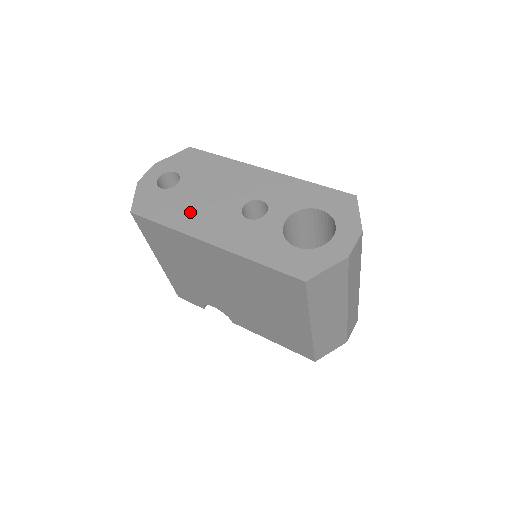
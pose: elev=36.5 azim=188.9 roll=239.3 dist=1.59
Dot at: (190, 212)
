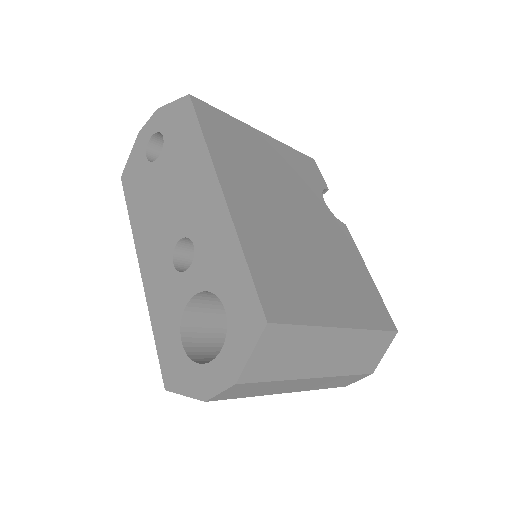
Dot at: (147, 213)
